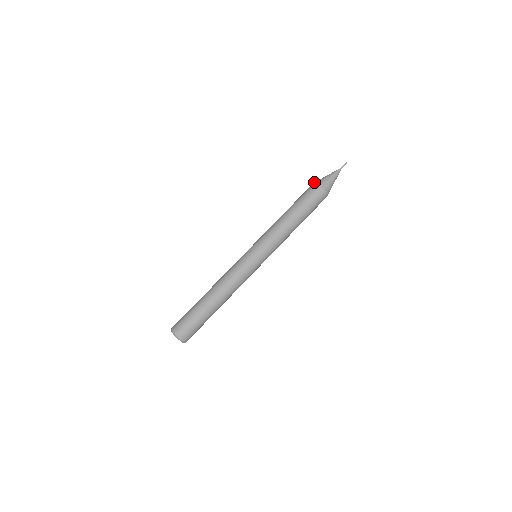
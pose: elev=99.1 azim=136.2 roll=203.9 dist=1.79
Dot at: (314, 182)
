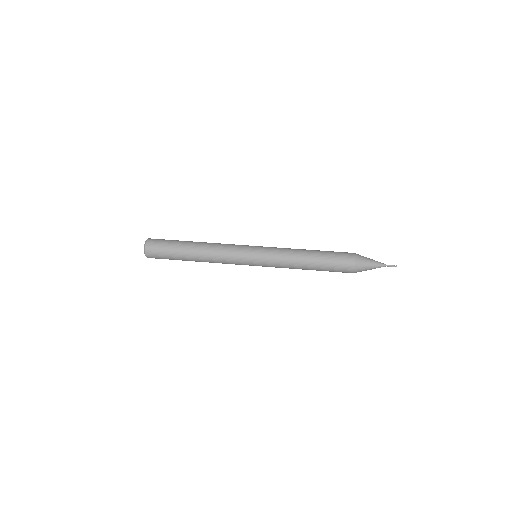
Dot at: occluded
